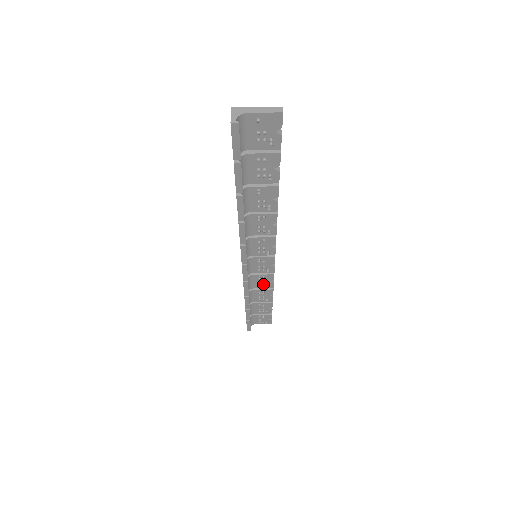
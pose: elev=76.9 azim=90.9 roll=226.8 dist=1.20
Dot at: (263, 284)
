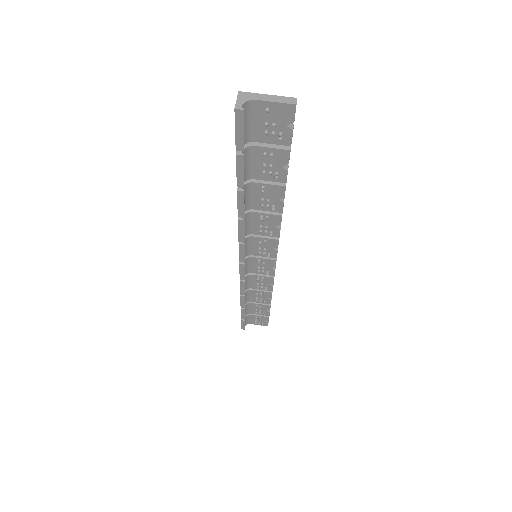
Dot at: (262, 285)
